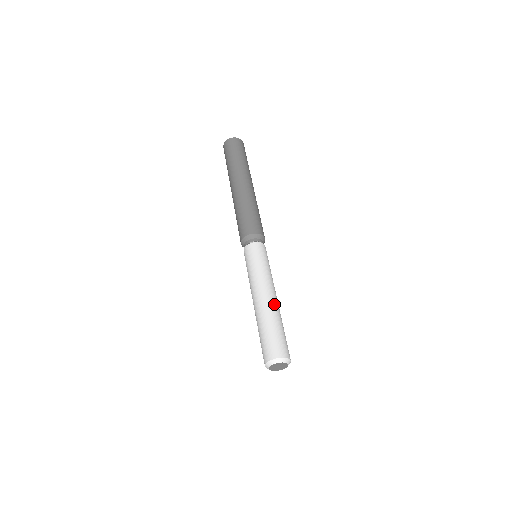
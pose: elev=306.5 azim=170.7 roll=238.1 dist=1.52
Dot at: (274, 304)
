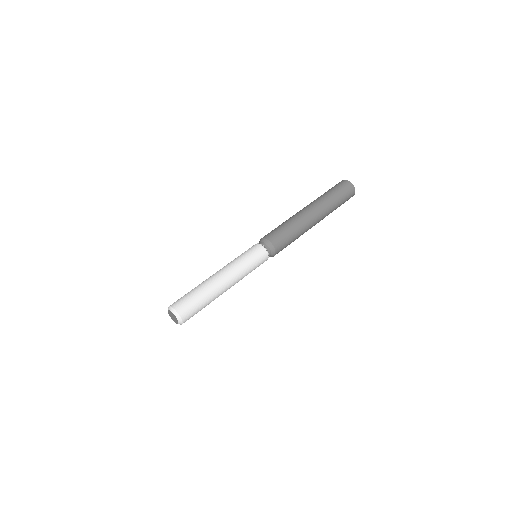
Dot at: (216, 282)
